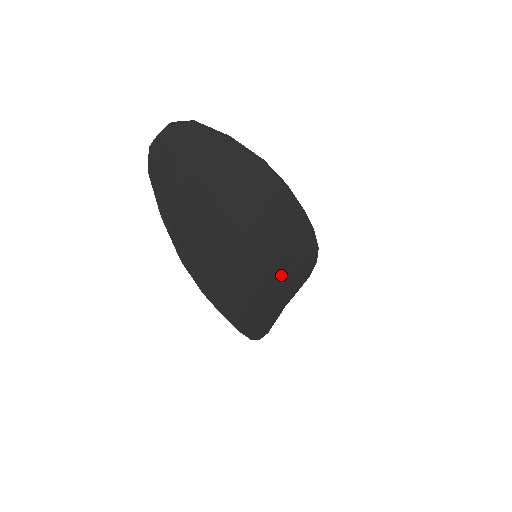
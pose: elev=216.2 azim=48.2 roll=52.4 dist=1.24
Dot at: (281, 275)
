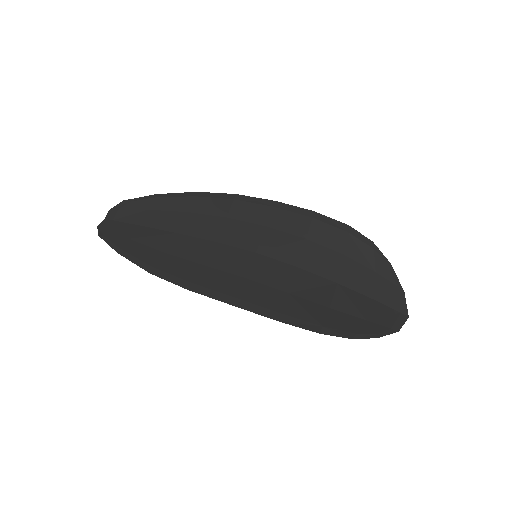
Dot at: (320, 266)
